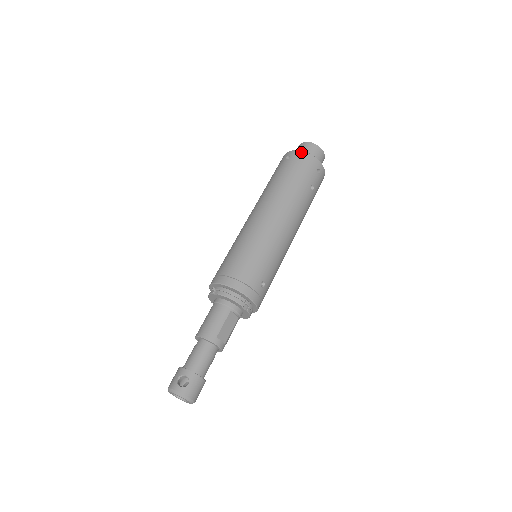
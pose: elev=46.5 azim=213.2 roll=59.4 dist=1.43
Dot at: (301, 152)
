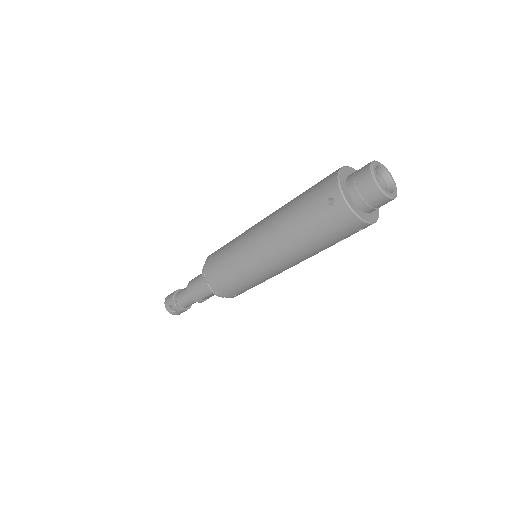
Dot at: (348, 210)
